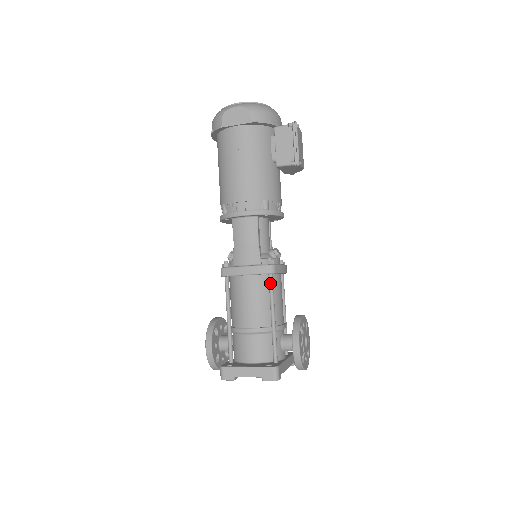
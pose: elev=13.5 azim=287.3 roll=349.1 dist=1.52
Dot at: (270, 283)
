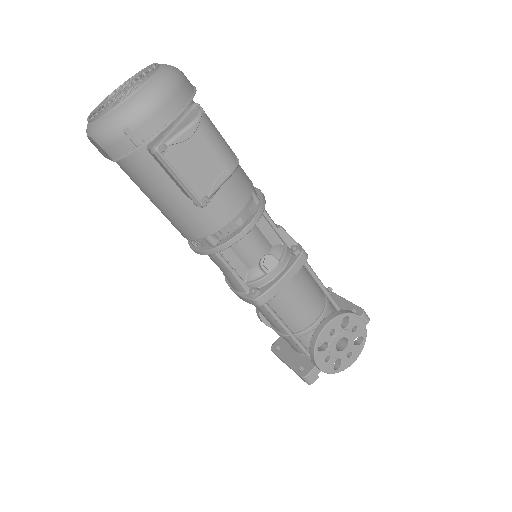
Dot at: occluded
